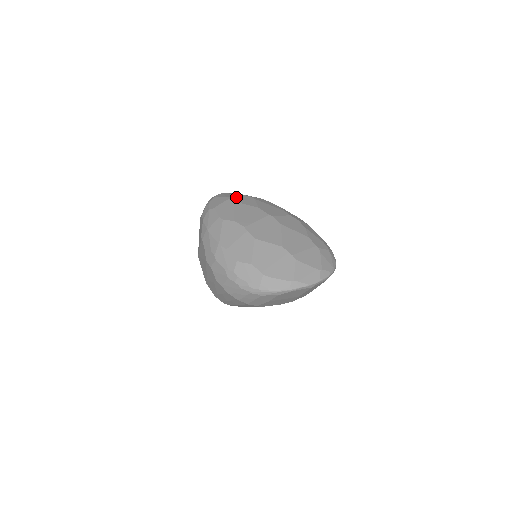
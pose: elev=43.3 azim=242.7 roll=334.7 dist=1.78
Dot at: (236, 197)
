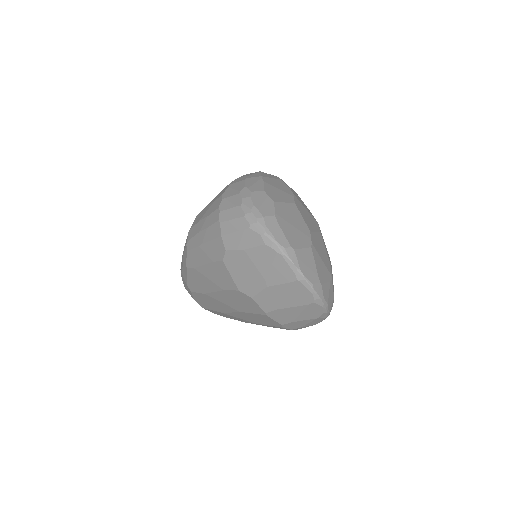
Dot at: occluded
